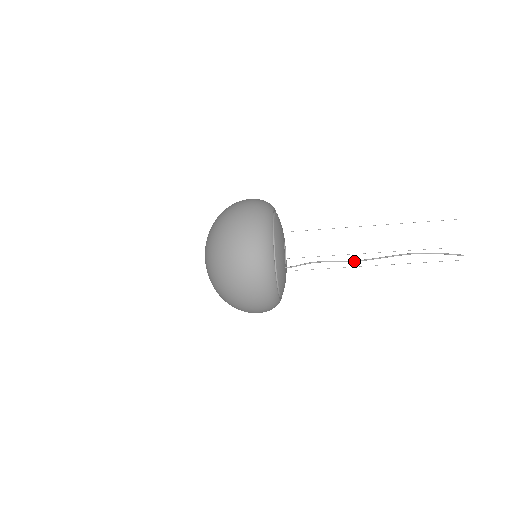
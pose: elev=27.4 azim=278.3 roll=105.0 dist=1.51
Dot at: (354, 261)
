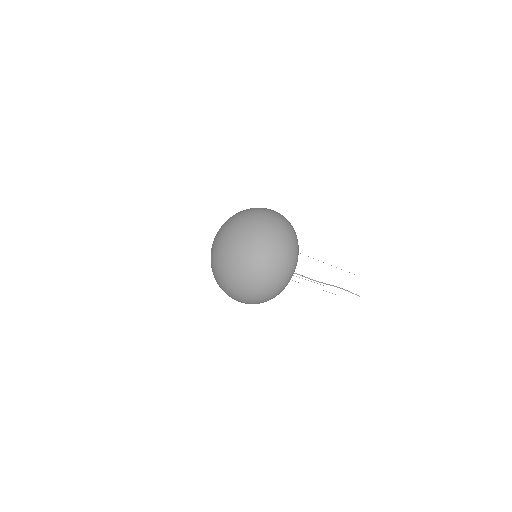
Dot at: (315, 280)
